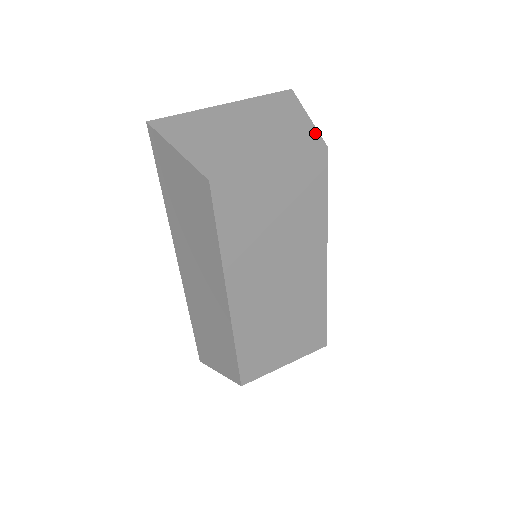
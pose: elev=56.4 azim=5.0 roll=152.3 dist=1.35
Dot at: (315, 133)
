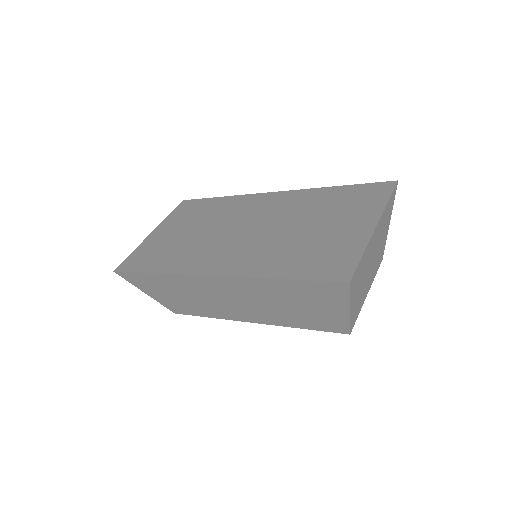
Dot at: occluded
